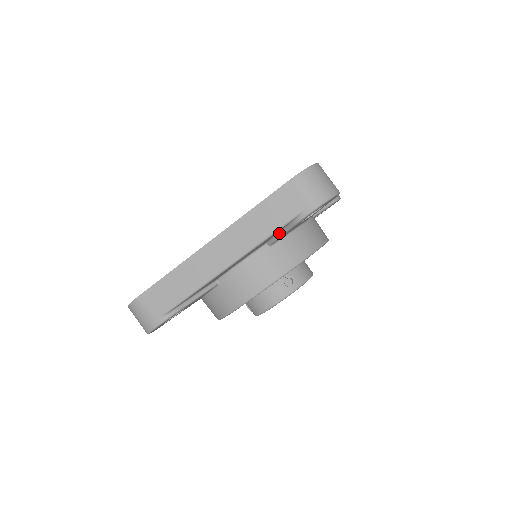
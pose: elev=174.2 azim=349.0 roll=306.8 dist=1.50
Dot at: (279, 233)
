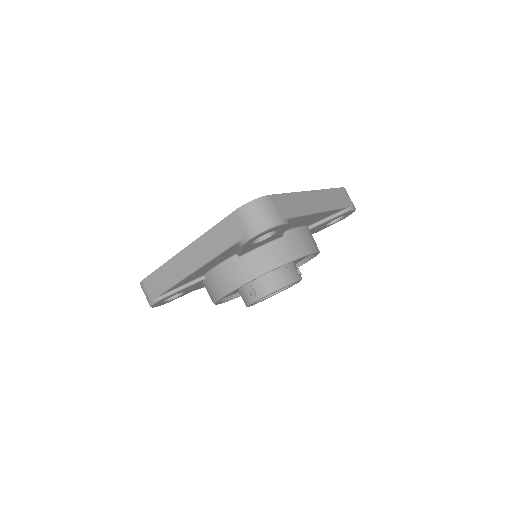
Dot at: (326, 218)
